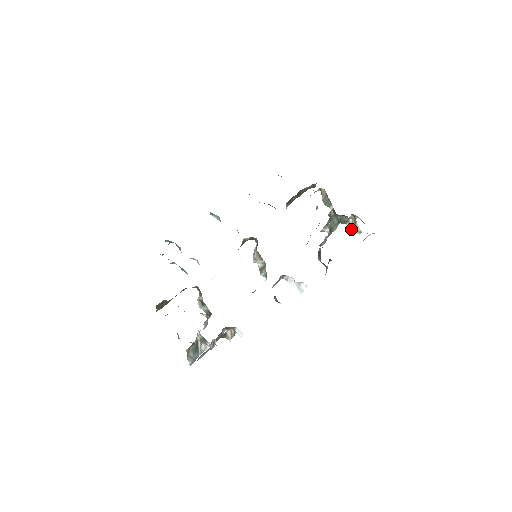
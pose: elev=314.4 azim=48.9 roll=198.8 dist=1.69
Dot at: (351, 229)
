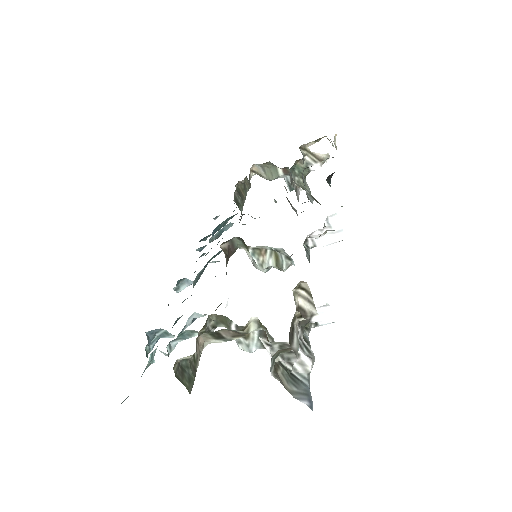
Dot at: (319, 168)
